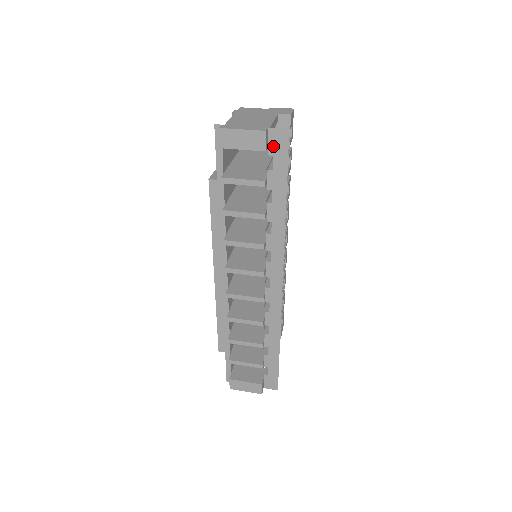
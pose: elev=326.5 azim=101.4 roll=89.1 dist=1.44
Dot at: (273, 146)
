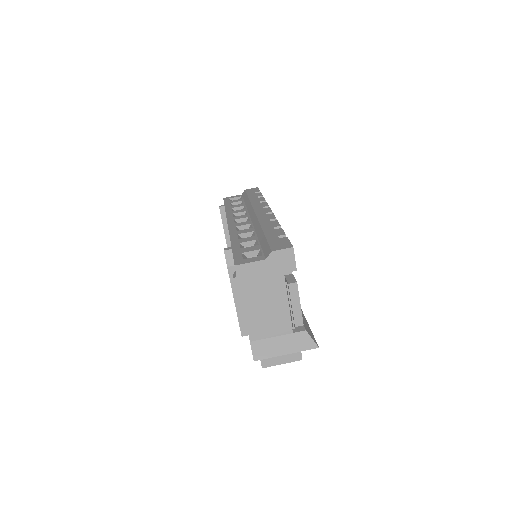
Dot at: occluded
